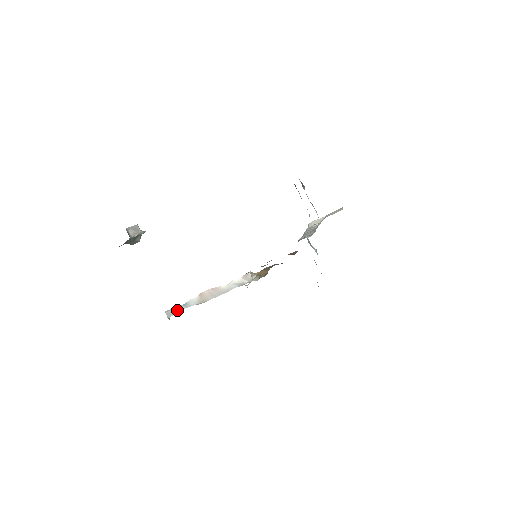
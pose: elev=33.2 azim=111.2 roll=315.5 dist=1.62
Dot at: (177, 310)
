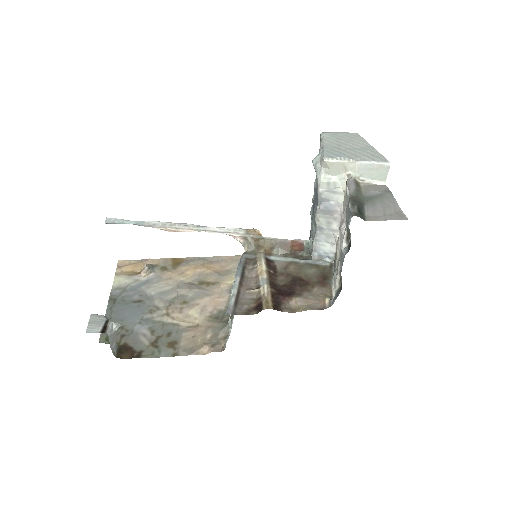
Dot at: (123, 222)
